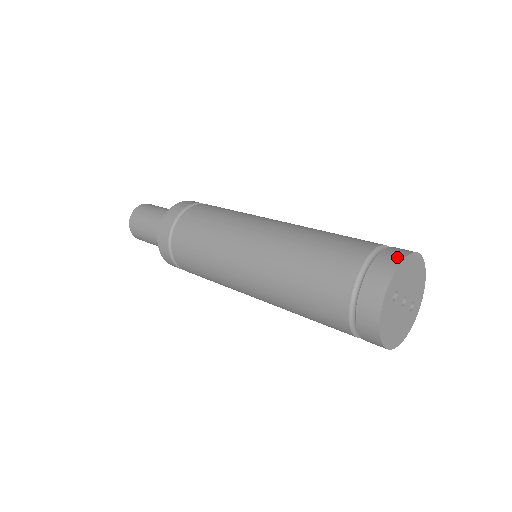
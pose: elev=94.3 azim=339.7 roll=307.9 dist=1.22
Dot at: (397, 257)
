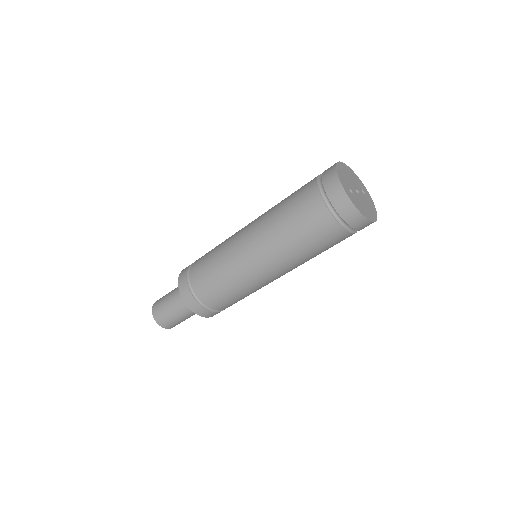
Dot at: (332, 172)
